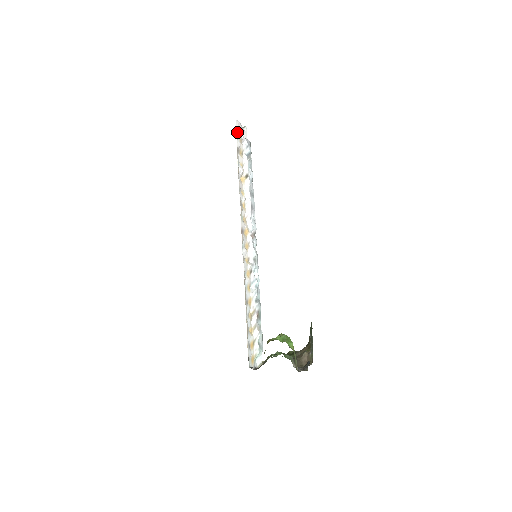
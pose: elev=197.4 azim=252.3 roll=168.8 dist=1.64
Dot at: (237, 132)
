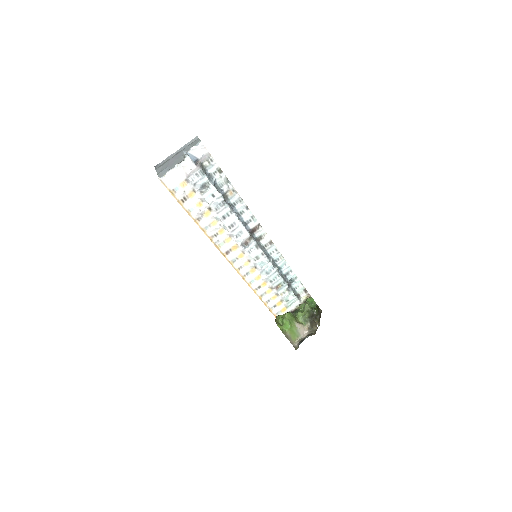
Dot at: (173, 185)
